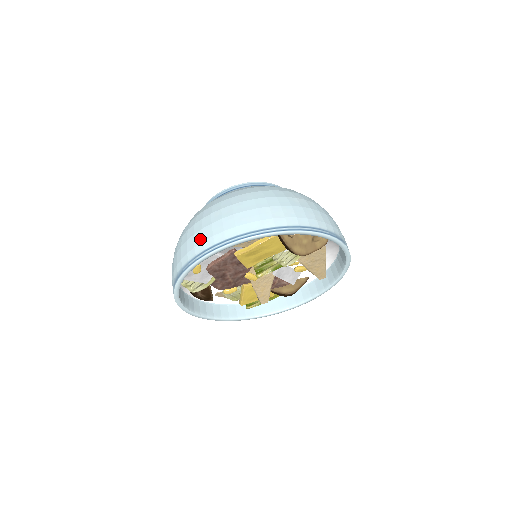
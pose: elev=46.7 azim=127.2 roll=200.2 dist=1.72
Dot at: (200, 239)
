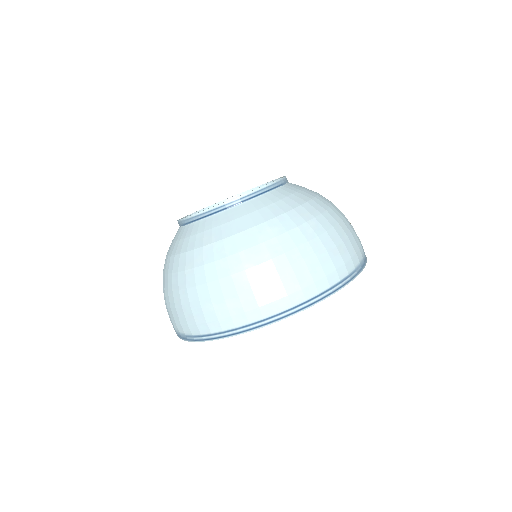
Dot at: (170, 317)
